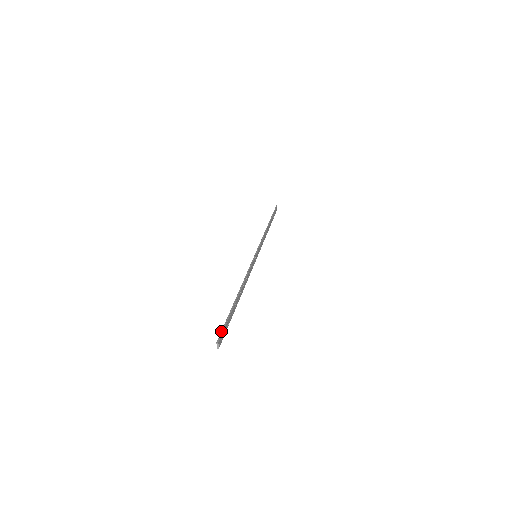
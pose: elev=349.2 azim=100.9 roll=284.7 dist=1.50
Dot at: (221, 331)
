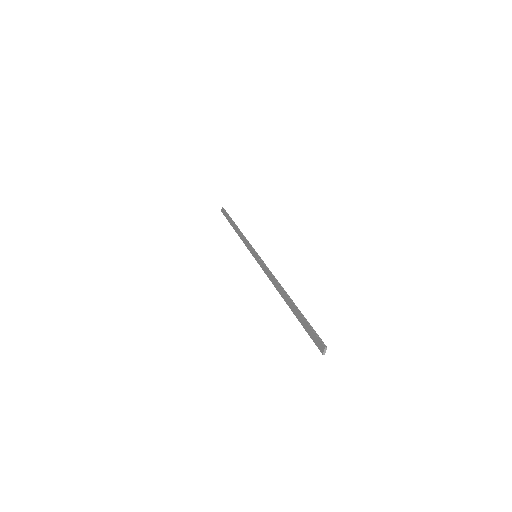
Dot at: (316, 334)
